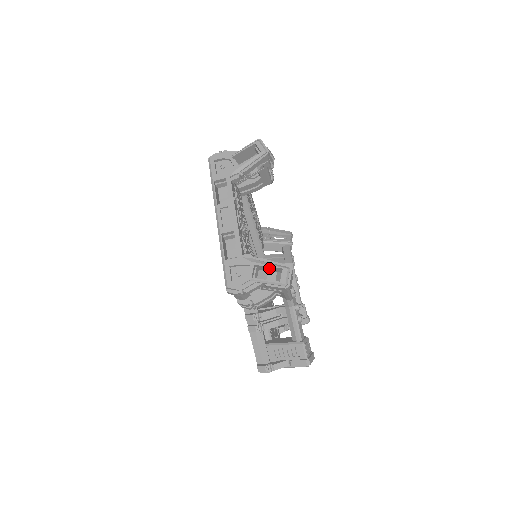
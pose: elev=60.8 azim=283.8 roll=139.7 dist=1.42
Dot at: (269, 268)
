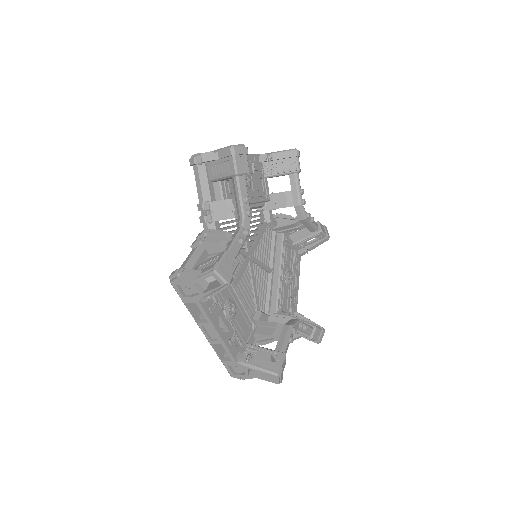
Dot at: (261, 368)
